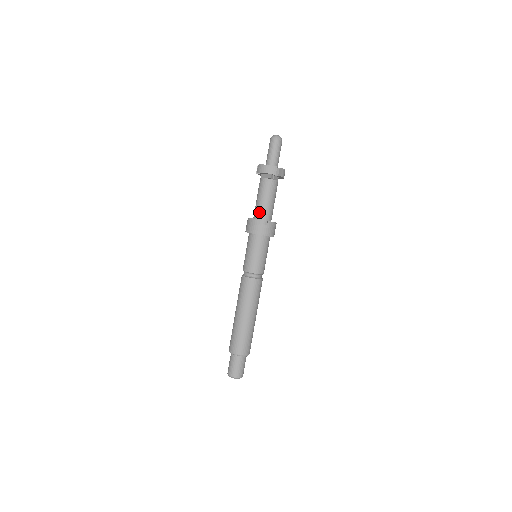
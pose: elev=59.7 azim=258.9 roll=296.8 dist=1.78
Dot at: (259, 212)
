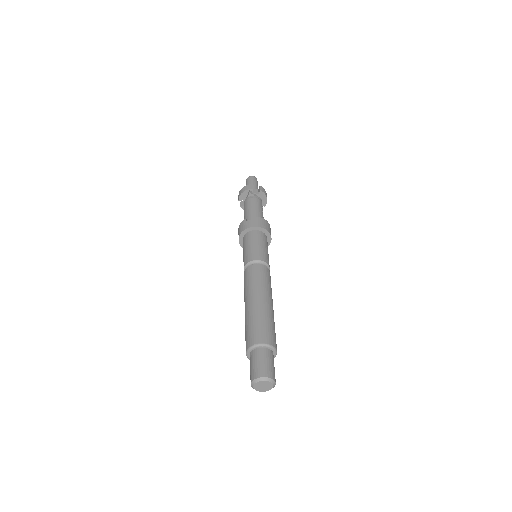
Dot at: (247, 219)
